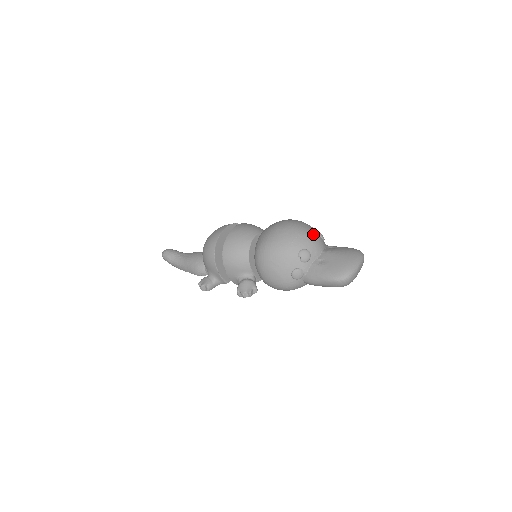
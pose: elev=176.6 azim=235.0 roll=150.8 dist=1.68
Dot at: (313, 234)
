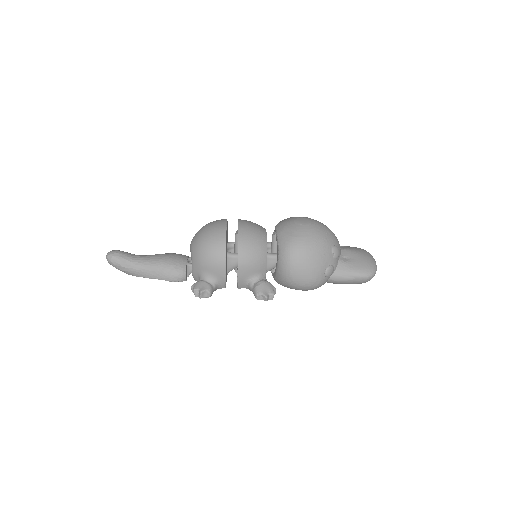
Dot at: occluded
